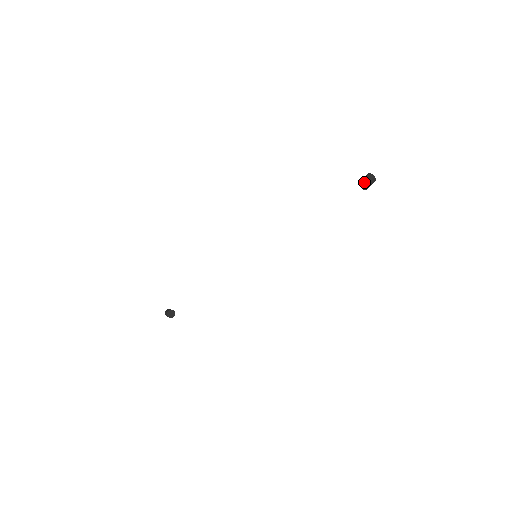
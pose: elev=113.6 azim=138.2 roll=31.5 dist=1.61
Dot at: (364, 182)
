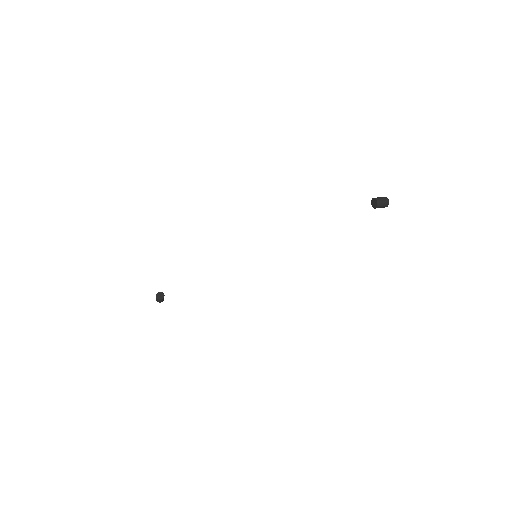
Dot at: (375, 198)
